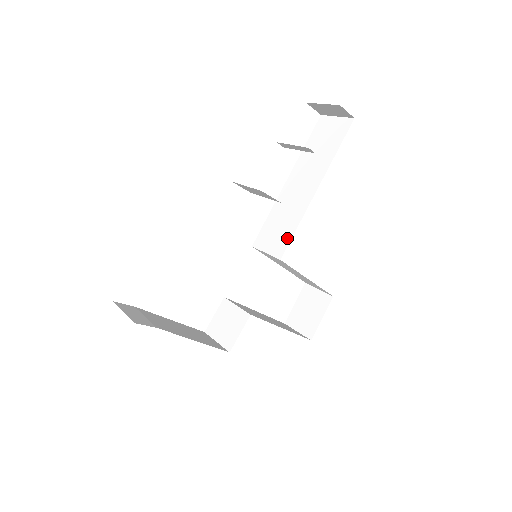
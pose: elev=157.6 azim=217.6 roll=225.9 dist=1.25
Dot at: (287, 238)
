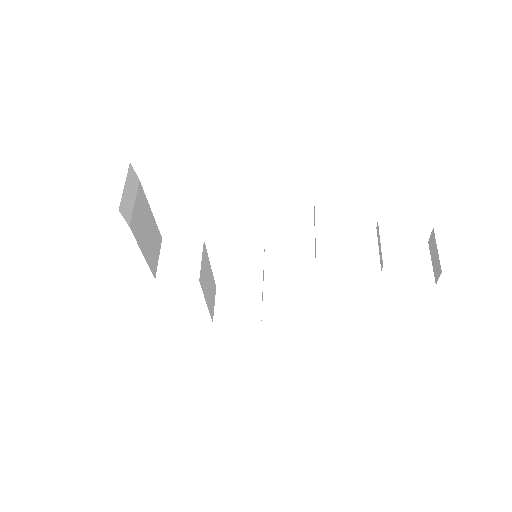
Dot at: (287, 278)
